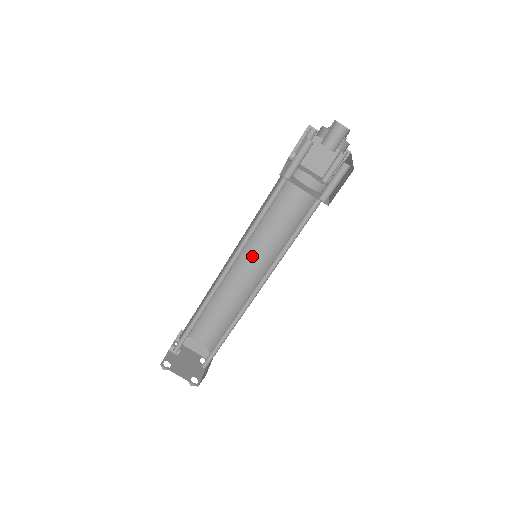
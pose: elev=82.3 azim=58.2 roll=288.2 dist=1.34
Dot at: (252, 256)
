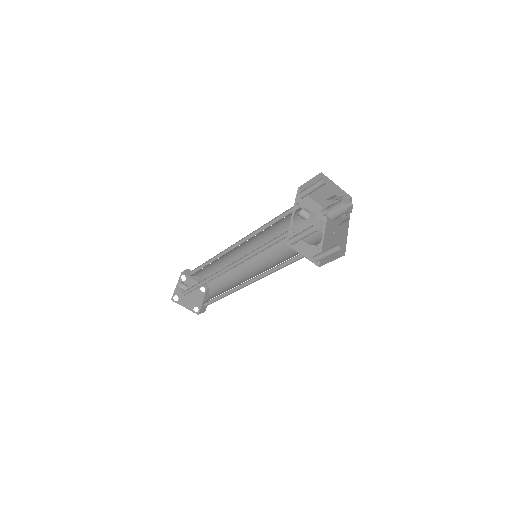
Dot at: (253, 245)
